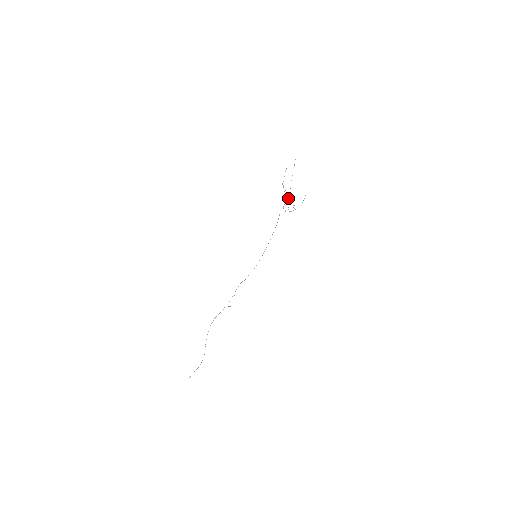
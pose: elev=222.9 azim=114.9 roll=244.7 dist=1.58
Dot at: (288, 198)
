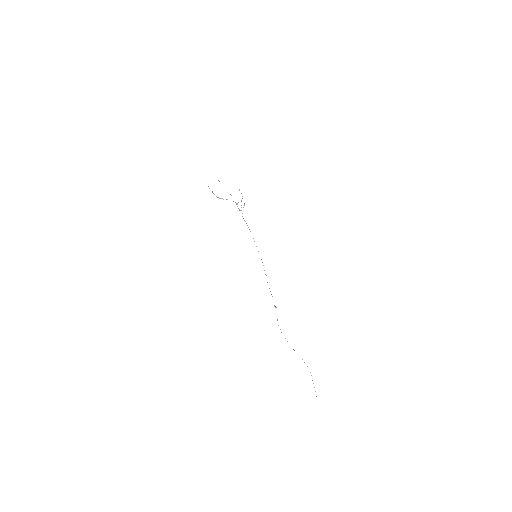
Dot at: (235, 202)
